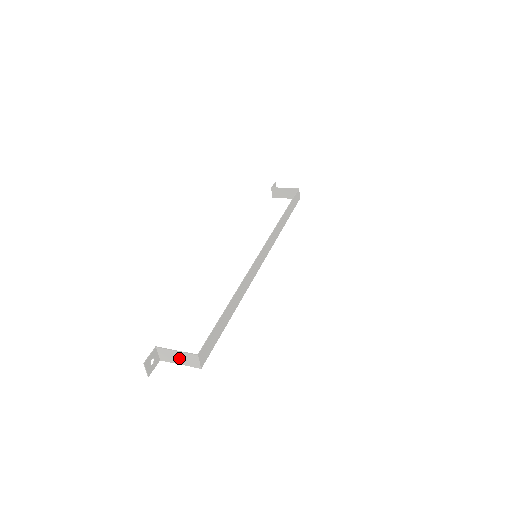
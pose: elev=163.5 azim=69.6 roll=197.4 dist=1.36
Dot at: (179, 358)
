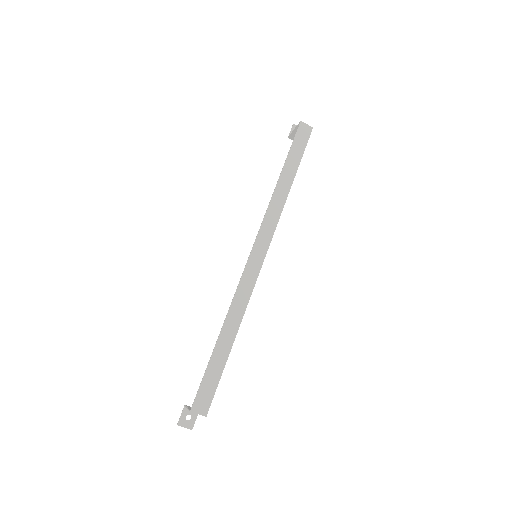
Dot at: occluded
